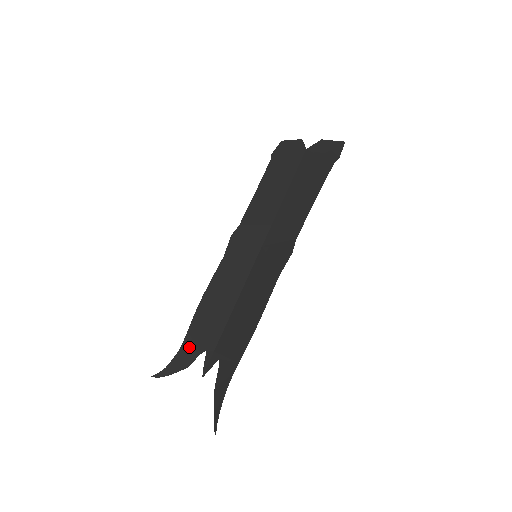
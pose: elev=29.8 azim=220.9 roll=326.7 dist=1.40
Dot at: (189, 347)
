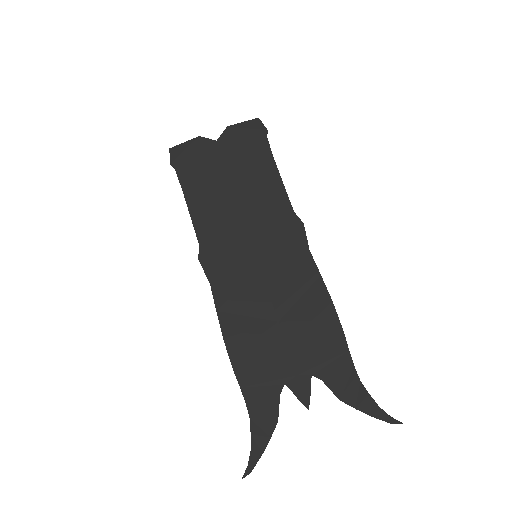
Dot at: (260, 401)
